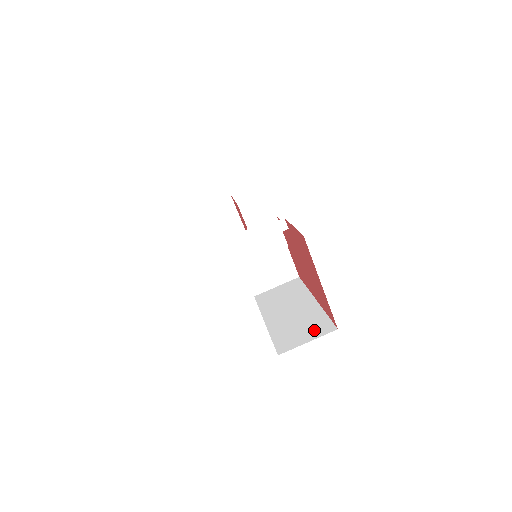
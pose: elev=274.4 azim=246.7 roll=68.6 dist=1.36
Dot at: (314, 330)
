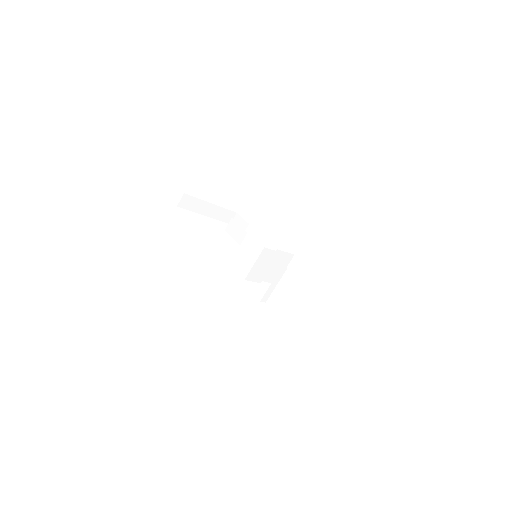
Dot at: (340, 311)
